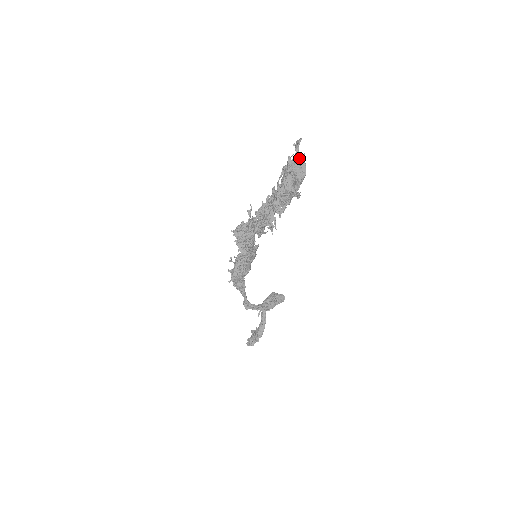
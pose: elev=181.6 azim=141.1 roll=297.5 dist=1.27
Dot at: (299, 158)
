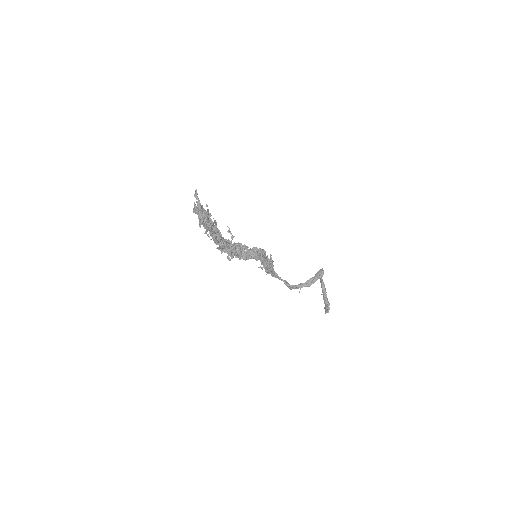
Dot at: (195, 204)
